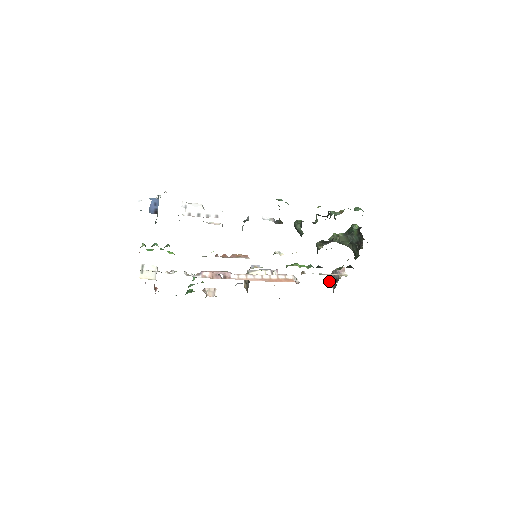
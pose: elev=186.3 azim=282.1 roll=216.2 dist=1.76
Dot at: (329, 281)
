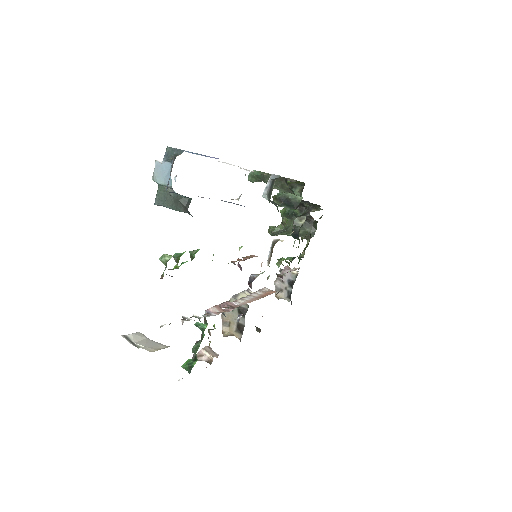
Dot at: (275, 293)
